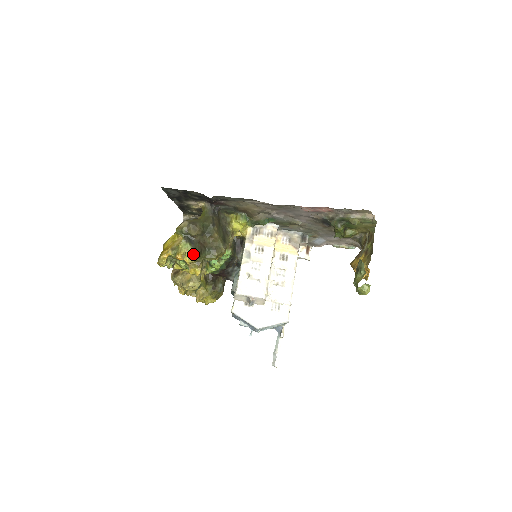
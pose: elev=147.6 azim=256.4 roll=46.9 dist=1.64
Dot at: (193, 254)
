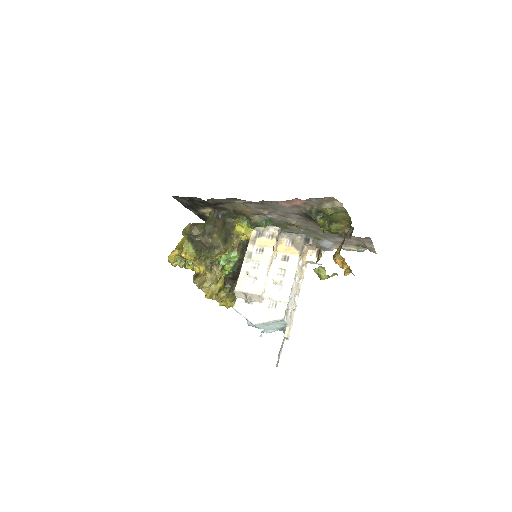
Dot at: (193, 252)
